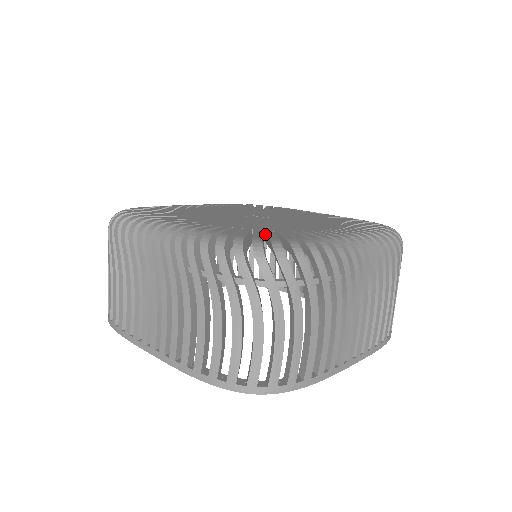
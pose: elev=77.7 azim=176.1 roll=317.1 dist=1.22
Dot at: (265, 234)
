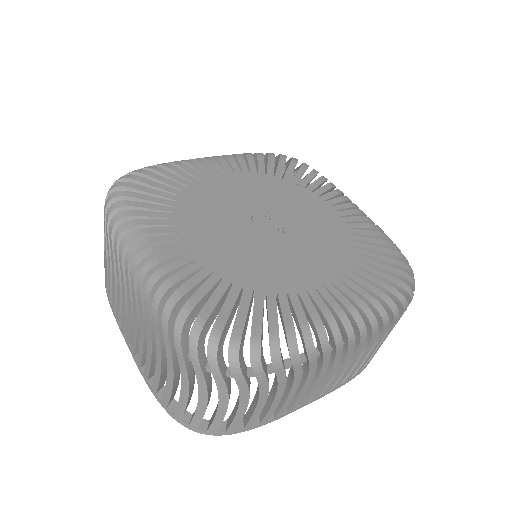
Dot at: (241, 299)
